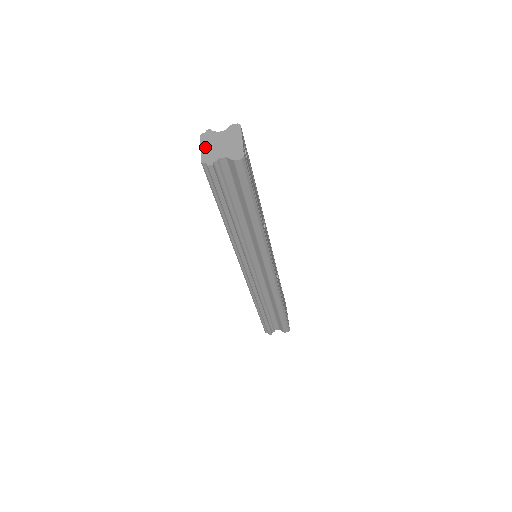
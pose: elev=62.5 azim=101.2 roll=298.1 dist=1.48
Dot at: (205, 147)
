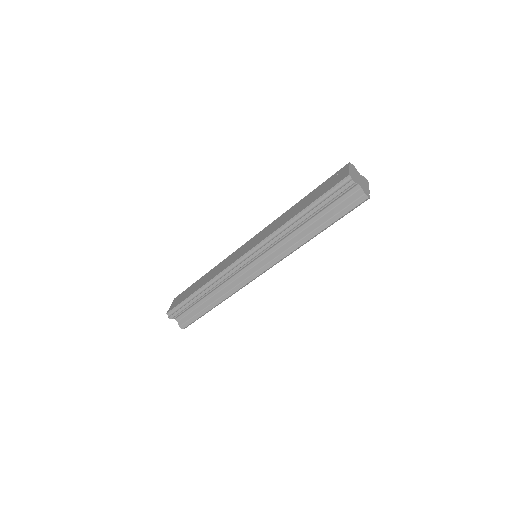
Dot at: (352, 170)
